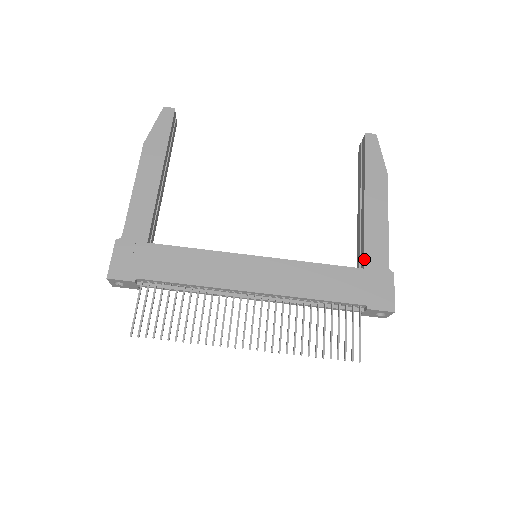
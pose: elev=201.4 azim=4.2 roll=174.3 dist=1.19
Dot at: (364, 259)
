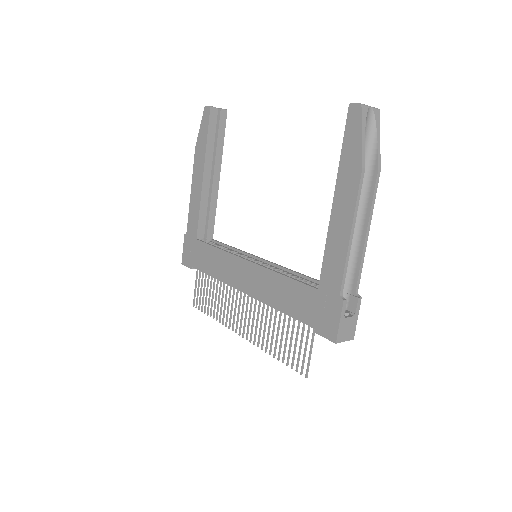
Dot at: (320, 279)
